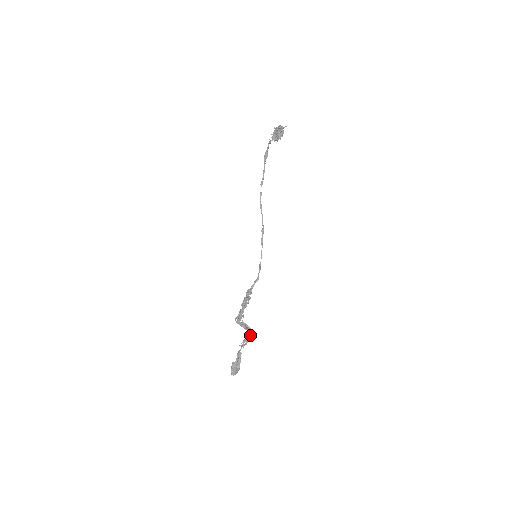
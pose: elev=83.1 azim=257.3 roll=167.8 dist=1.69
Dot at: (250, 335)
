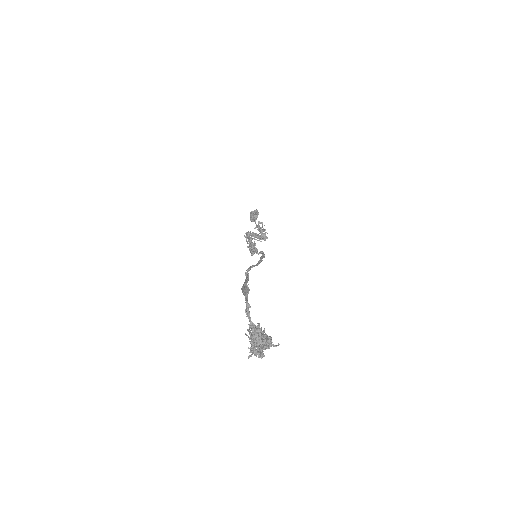
Dot at: (263, 238)
